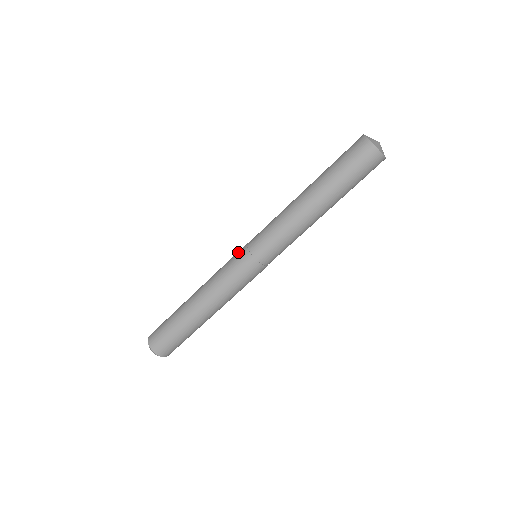
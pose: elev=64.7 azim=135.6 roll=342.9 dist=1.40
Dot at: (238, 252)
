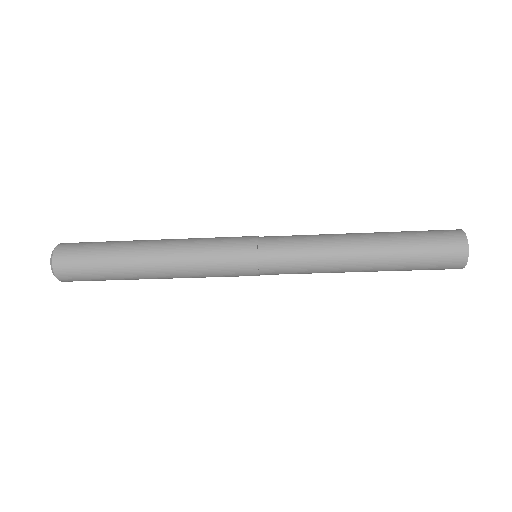
Dot at: (242, 256)
